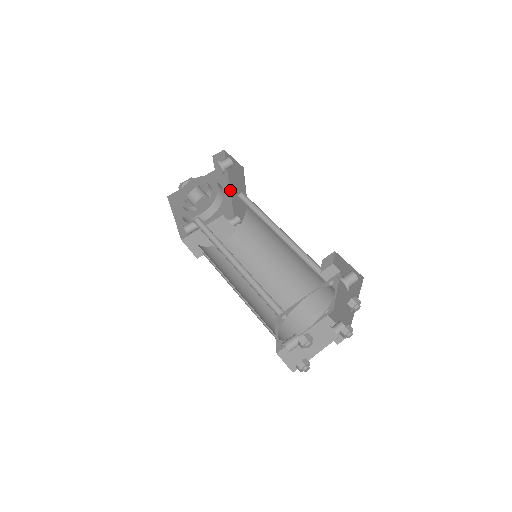
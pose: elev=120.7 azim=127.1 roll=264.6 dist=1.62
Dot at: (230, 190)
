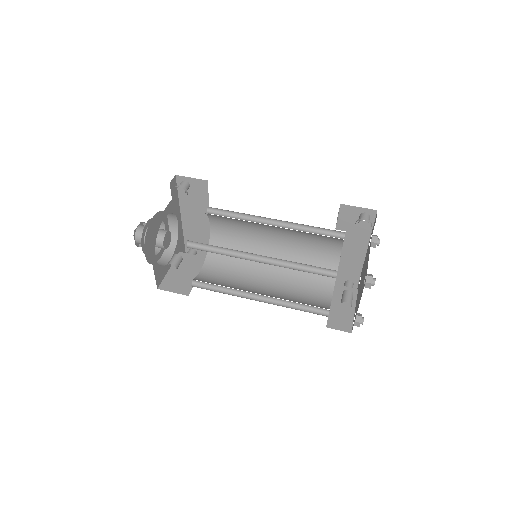
Dot at: (181, 221)
